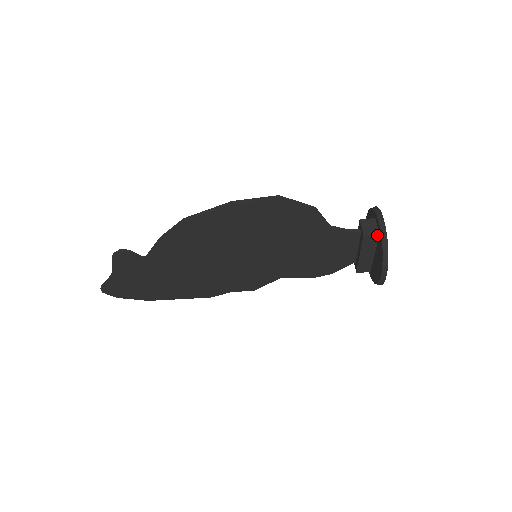
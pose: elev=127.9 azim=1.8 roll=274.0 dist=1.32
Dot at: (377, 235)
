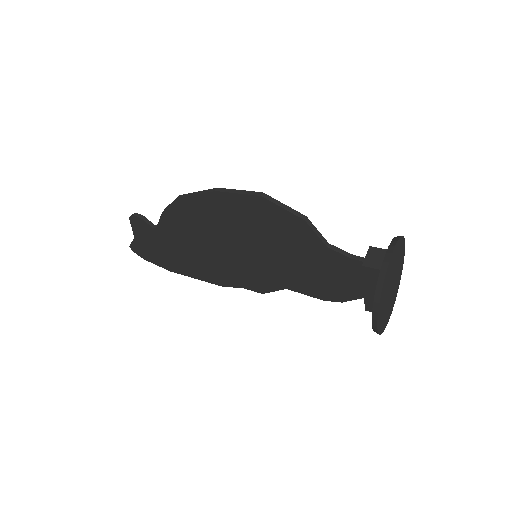
Dot at: (379, 271)
